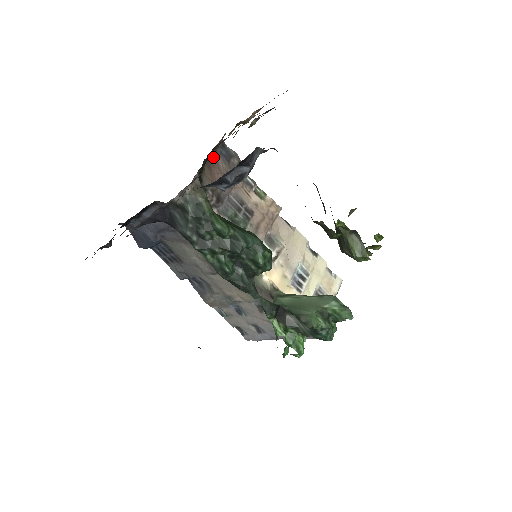
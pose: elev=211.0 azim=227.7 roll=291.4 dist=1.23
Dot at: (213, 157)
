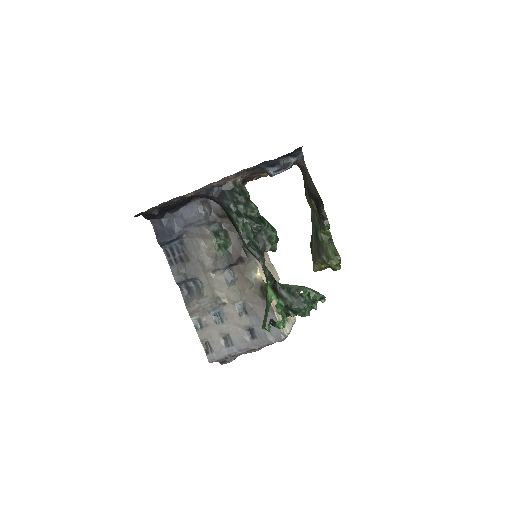
Dot at: occluded
